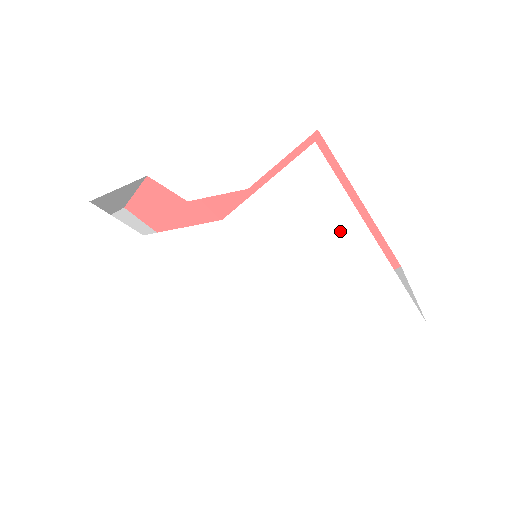
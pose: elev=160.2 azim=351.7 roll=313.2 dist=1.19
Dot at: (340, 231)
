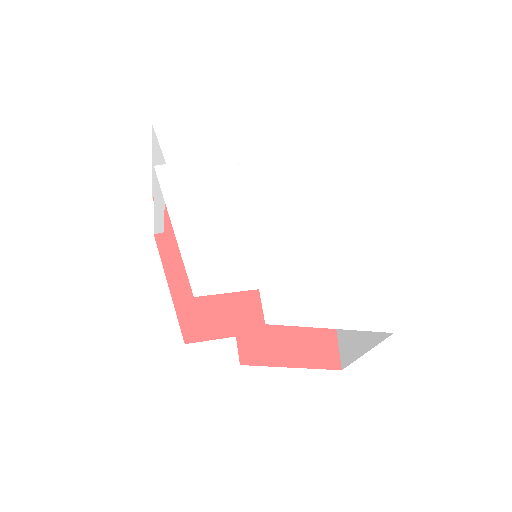
Dot at: (356, 233)
